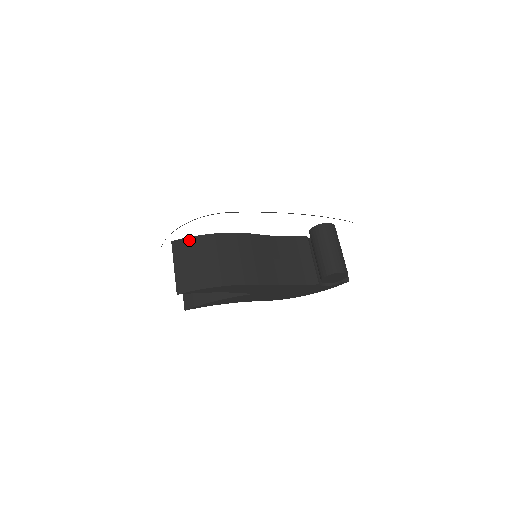
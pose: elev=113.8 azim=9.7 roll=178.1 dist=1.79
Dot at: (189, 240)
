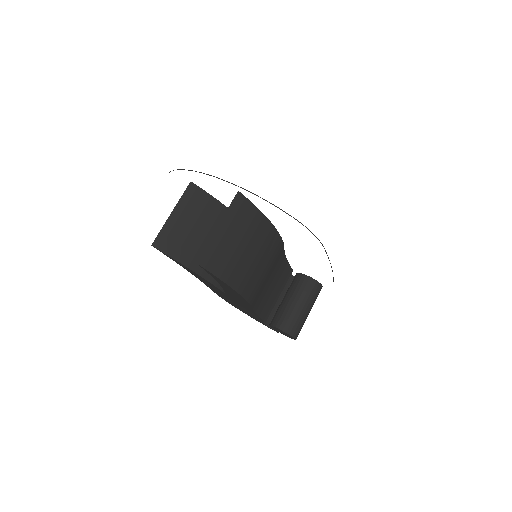
Dot at: (254, 210)
